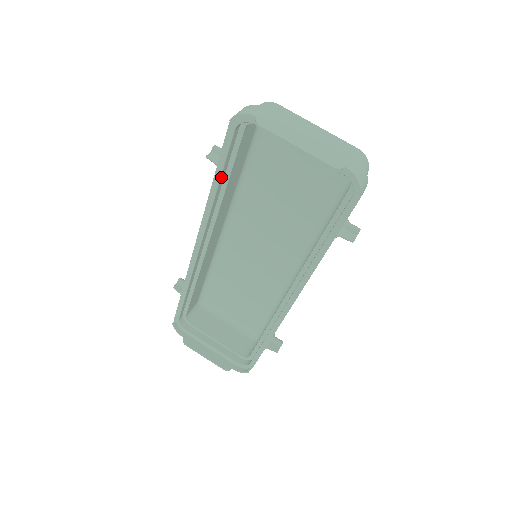
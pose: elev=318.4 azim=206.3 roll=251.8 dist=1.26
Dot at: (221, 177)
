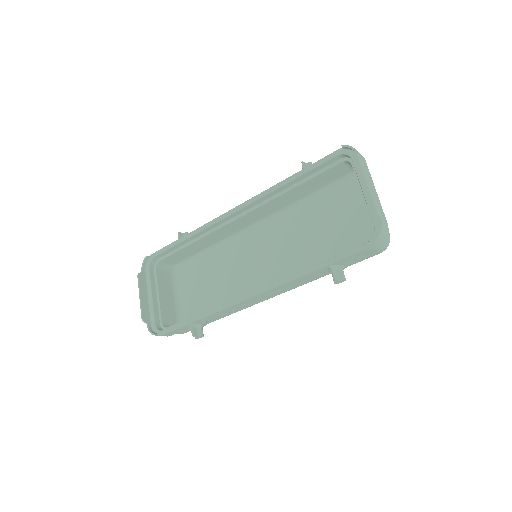
Dot at: (299, 178)
